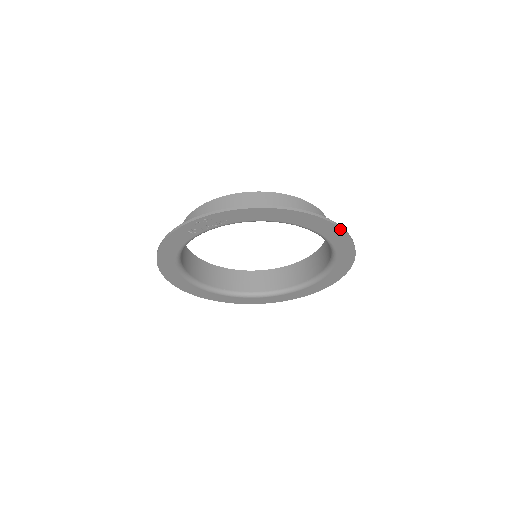
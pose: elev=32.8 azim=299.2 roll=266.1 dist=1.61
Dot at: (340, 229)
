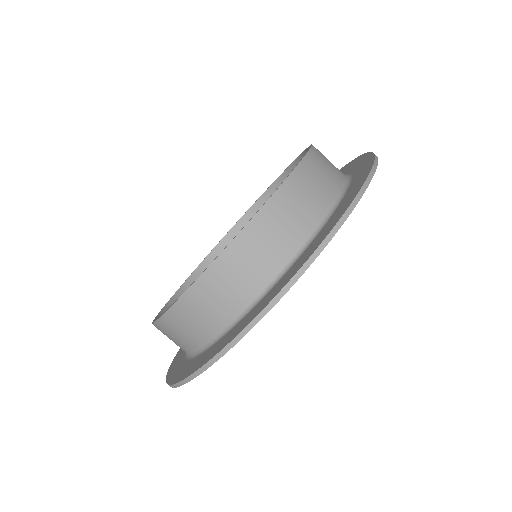
Dot at: (332, 236)
